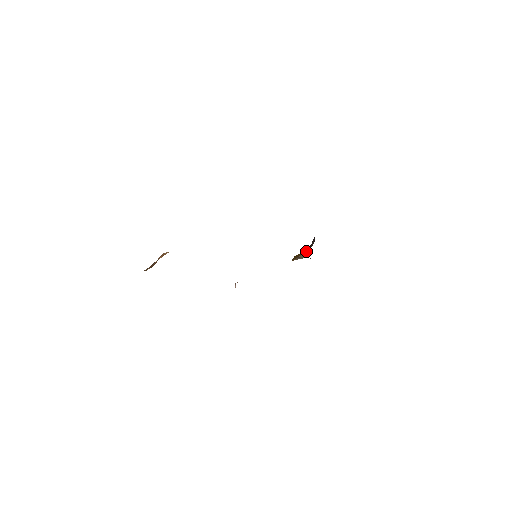
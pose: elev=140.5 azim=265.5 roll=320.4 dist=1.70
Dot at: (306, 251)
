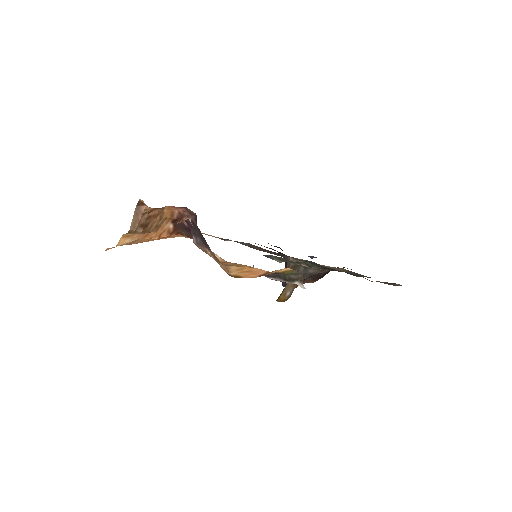
Dot at: occluded
